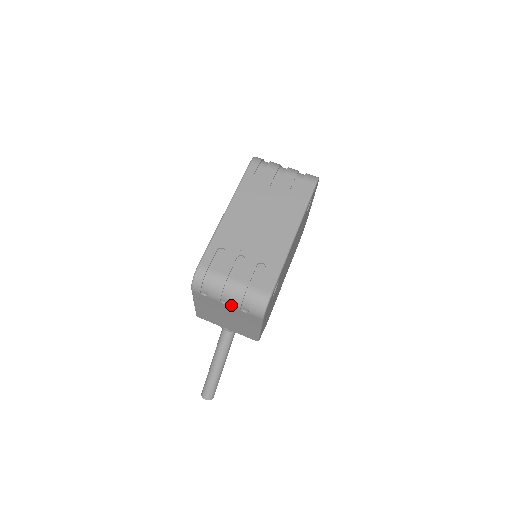
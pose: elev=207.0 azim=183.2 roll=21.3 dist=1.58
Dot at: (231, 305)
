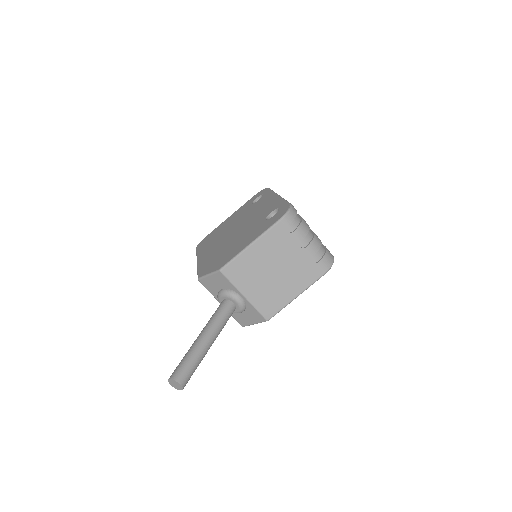
Dot at: (307, 249)
